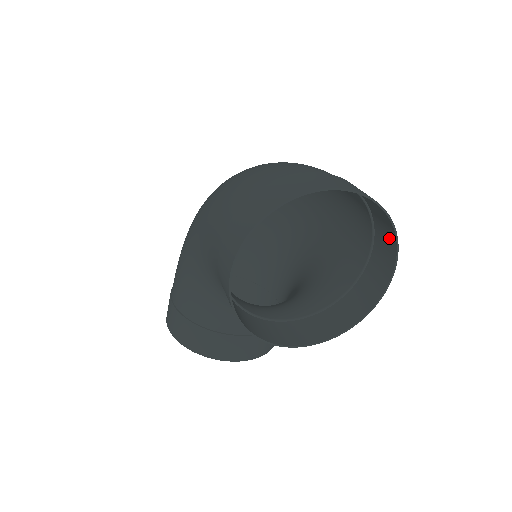
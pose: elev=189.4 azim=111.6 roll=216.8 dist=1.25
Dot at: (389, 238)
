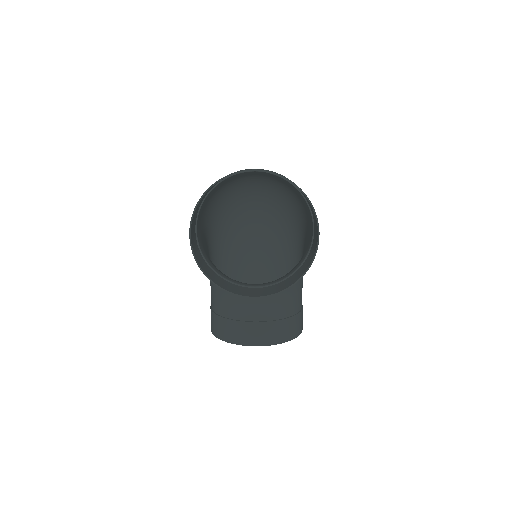
Dot at: (310, 205)
